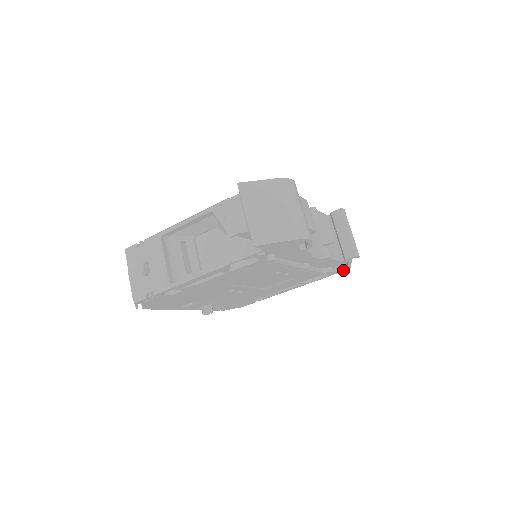
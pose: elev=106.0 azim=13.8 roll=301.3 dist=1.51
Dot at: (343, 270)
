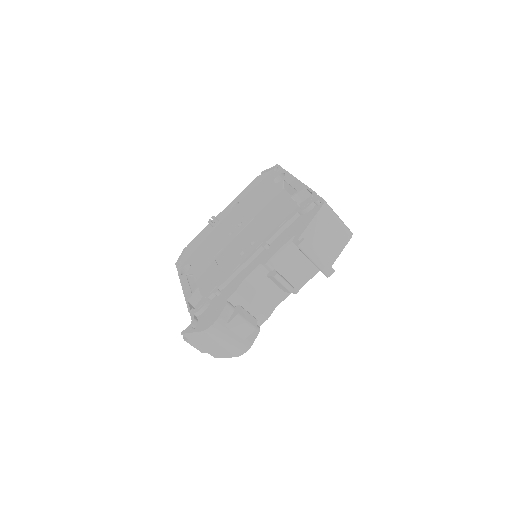
Dot at: occluded
